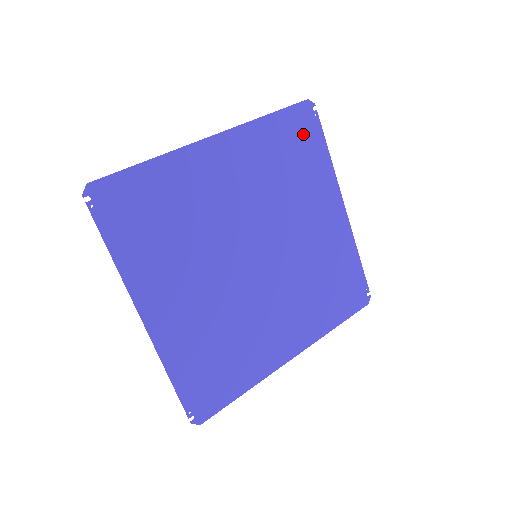
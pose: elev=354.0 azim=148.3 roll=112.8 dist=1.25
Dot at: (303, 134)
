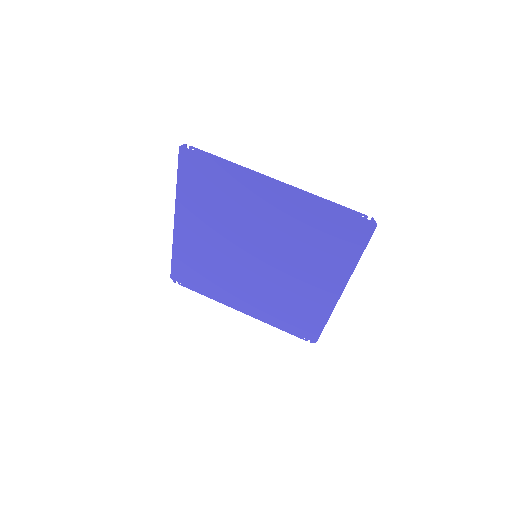
Dot at: (201, 170)
